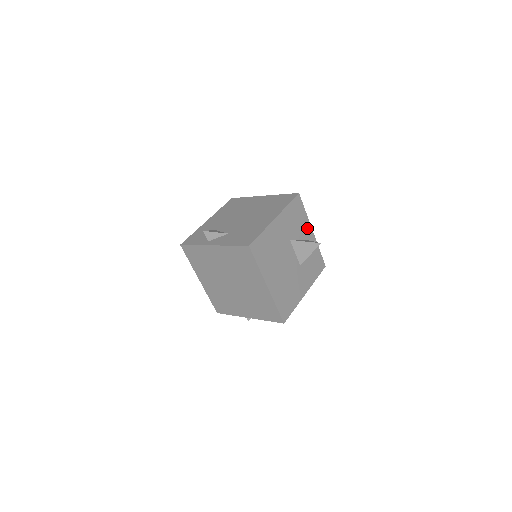
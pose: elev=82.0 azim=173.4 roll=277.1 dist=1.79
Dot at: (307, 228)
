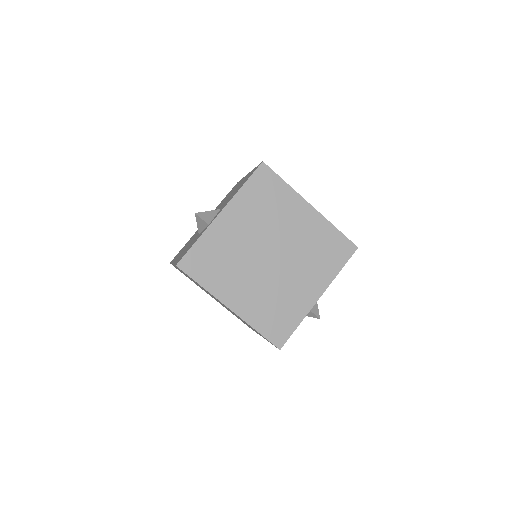
Dot at: occluded
